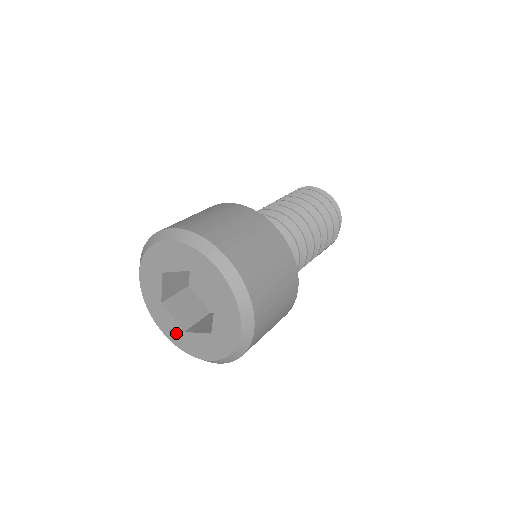
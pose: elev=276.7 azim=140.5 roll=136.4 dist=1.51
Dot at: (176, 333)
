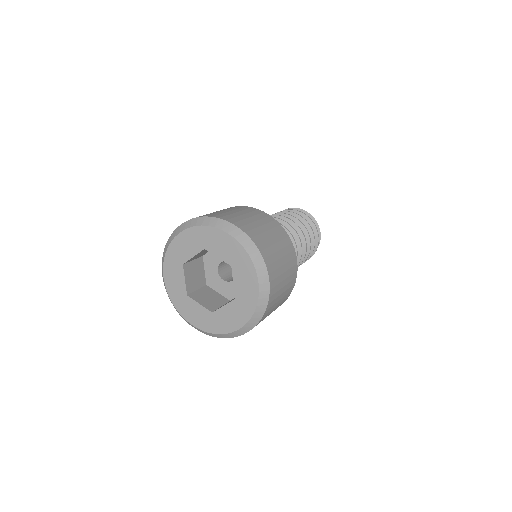
Dot at: (178, 290)
